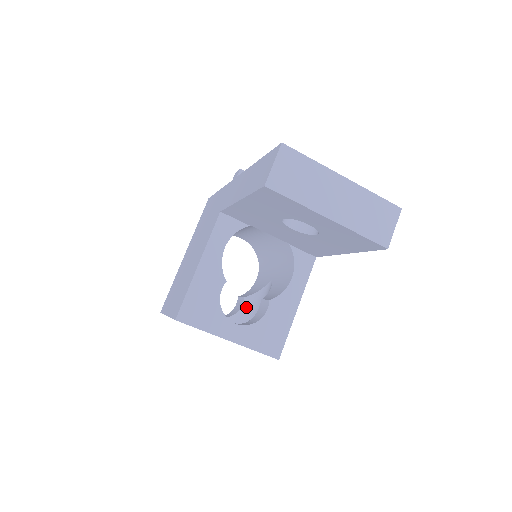
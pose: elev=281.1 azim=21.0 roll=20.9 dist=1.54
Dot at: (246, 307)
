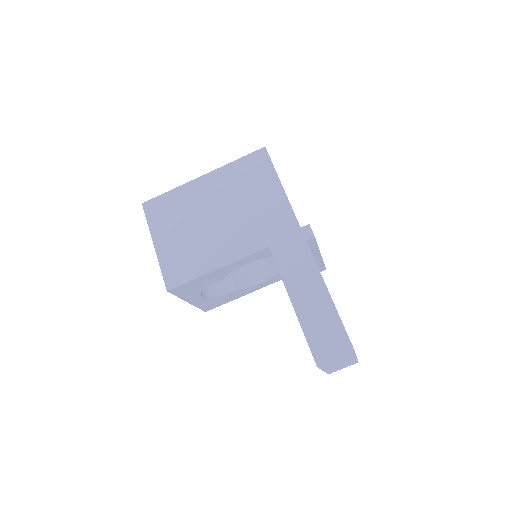
Dot at: occluded
